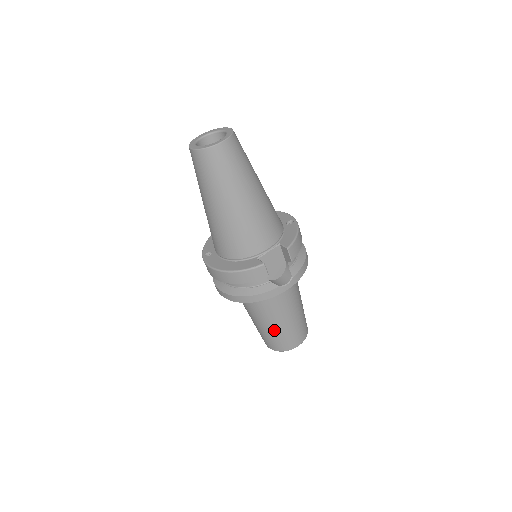
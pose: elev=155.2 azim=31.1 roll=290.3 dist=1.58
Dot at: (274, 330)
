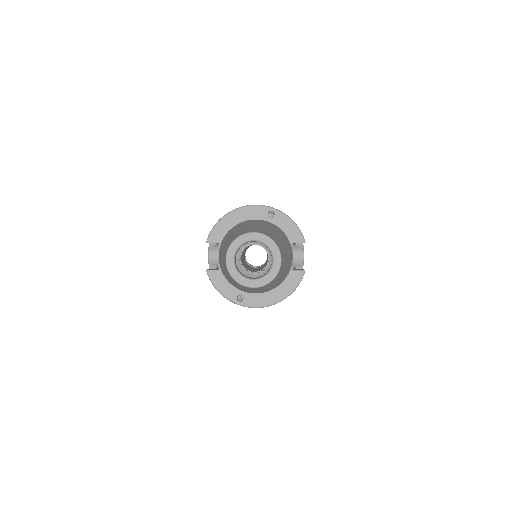
Dot at: occluded
